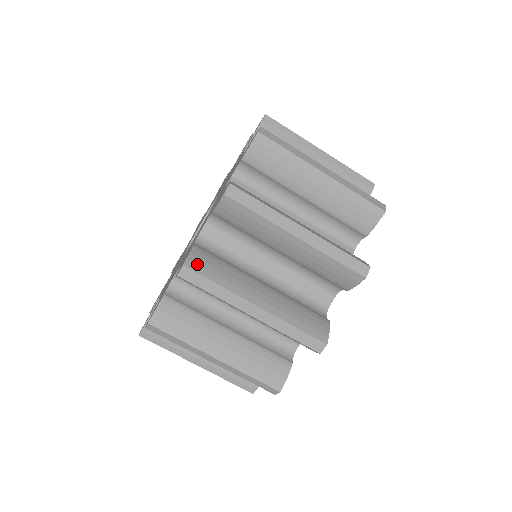
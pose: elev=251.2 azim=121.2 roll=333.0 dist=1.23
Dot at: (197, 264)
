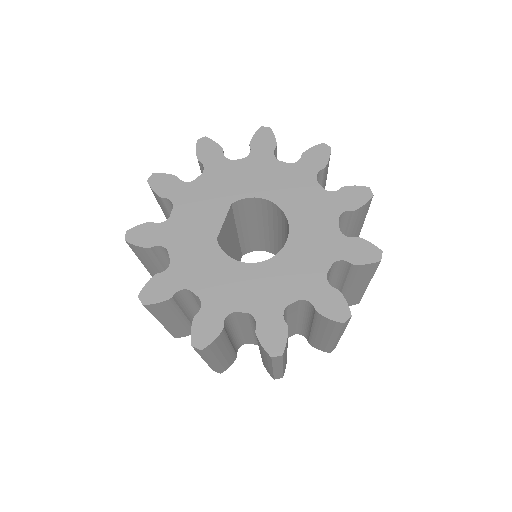
Dot at: occluded
